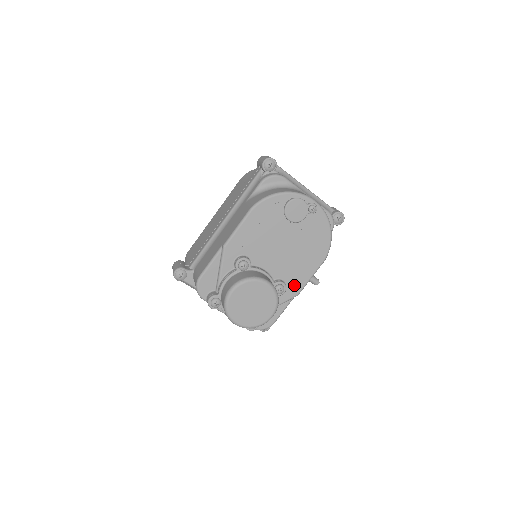
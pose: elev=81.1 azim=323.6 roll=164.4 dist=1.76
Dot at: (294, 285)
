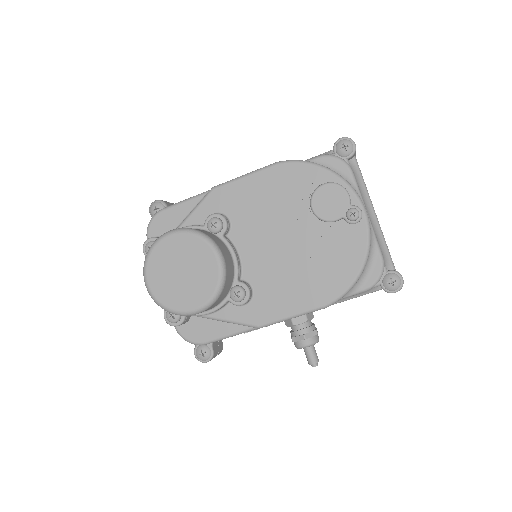
Dot at: (263, 308)
